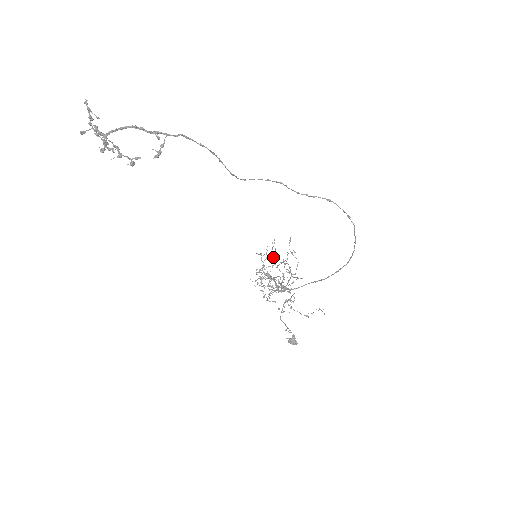
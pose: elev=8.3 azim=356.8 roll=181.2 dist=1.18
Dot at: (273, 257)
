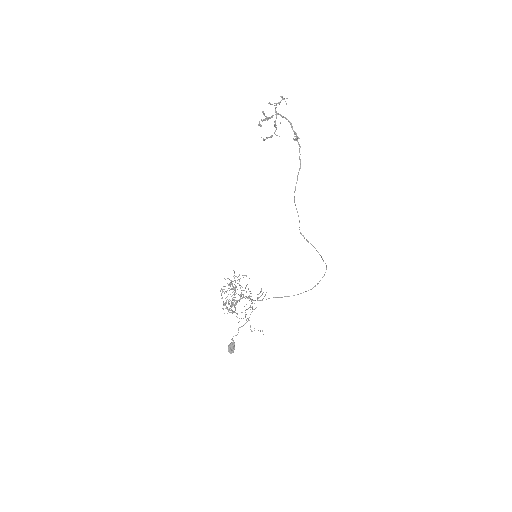
Dot at: occluded
